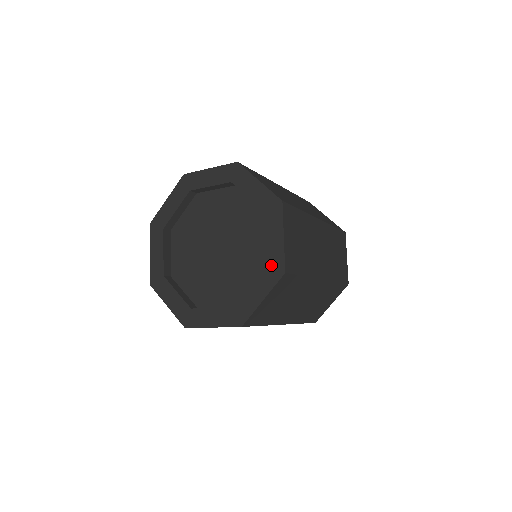
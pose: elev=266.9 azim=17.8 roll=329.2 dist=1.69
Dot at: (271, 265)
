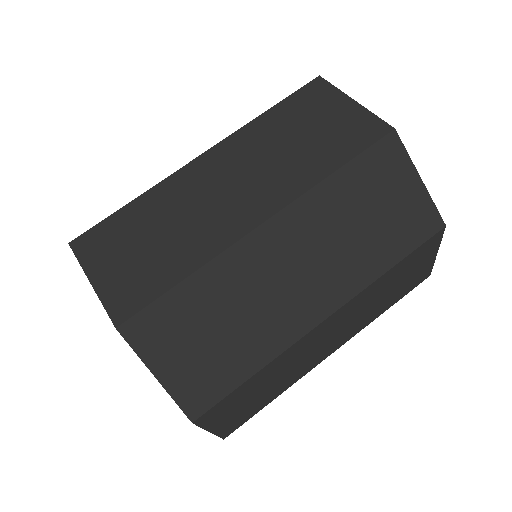
Dot at: occluded
